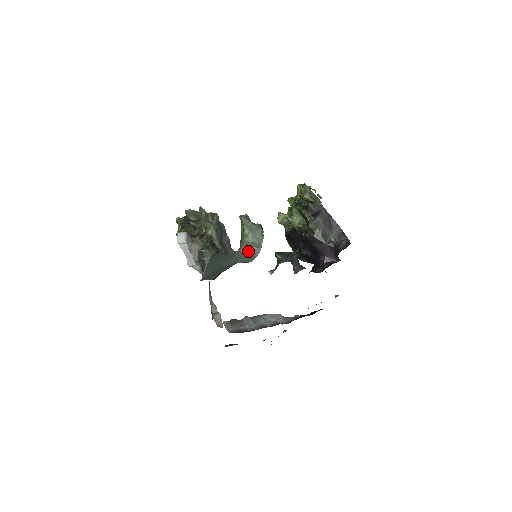
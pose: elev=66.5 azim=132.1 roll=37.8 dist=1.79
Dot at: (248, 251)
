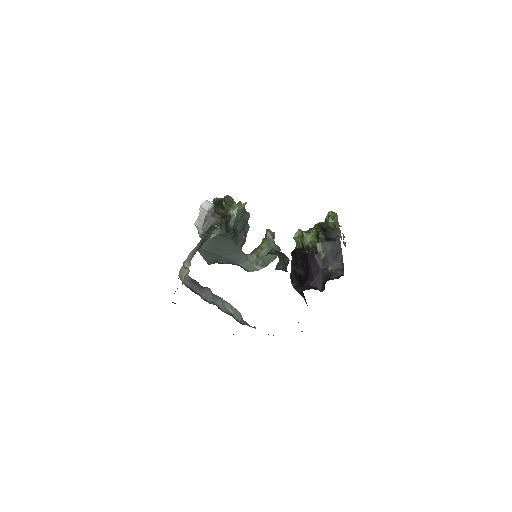
Dot at: (254, 261)
